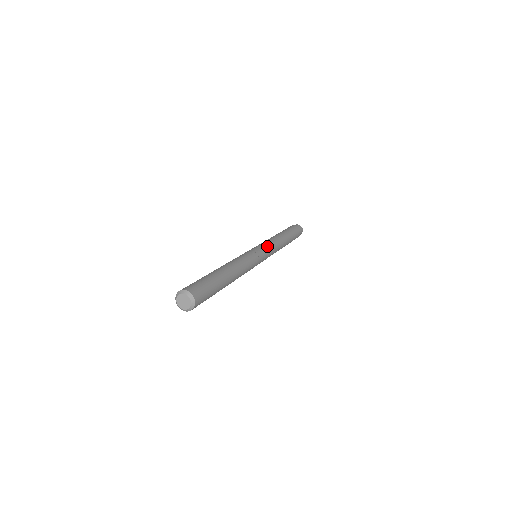
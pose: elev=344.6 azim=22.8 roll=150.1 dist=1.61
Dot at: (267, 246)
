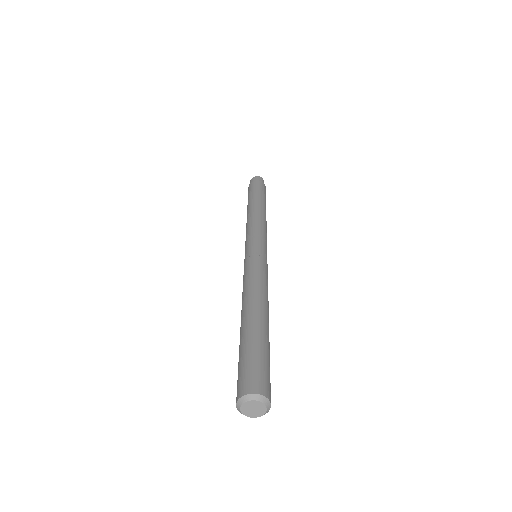
Dot at: (266, 240)
